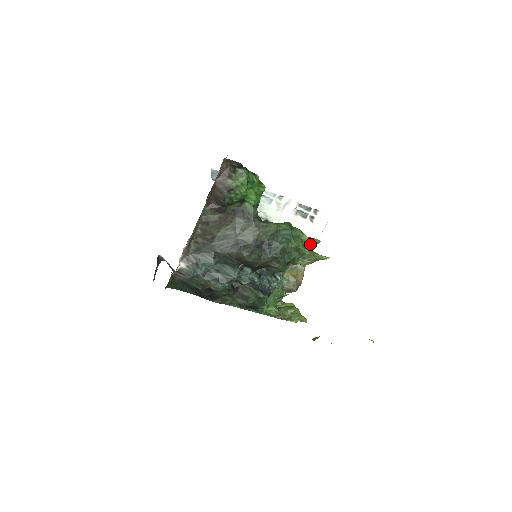
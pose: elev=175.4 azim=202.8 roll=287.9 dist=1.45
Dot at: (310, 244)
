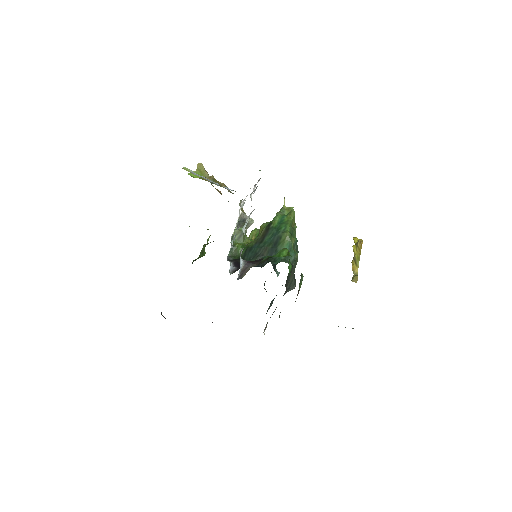
Dot at: (294, 221)
